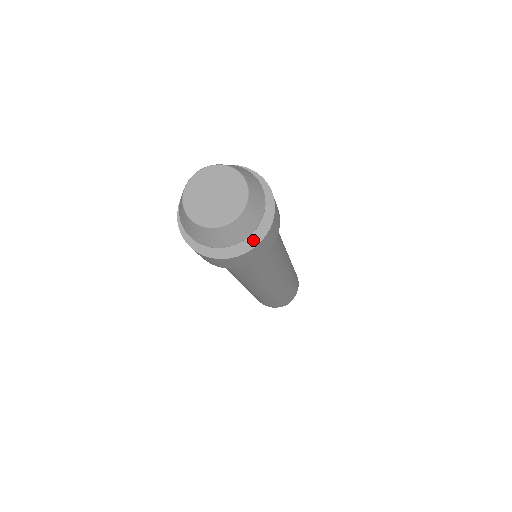
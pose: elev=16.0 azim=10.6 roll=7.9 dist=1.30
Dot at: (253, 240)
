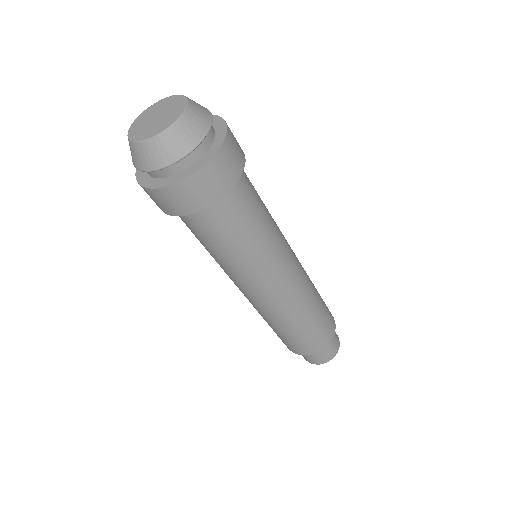
Dot at: (215, 147)
